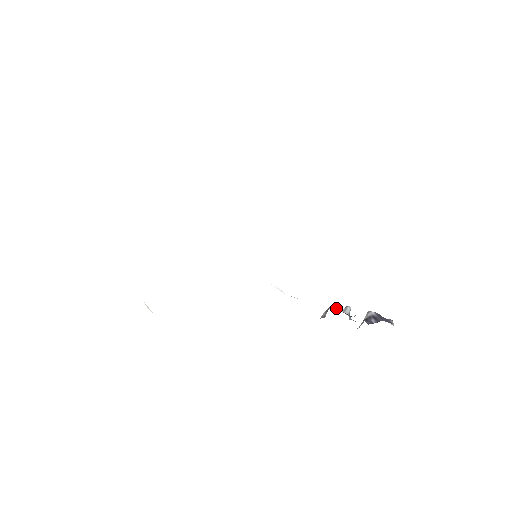
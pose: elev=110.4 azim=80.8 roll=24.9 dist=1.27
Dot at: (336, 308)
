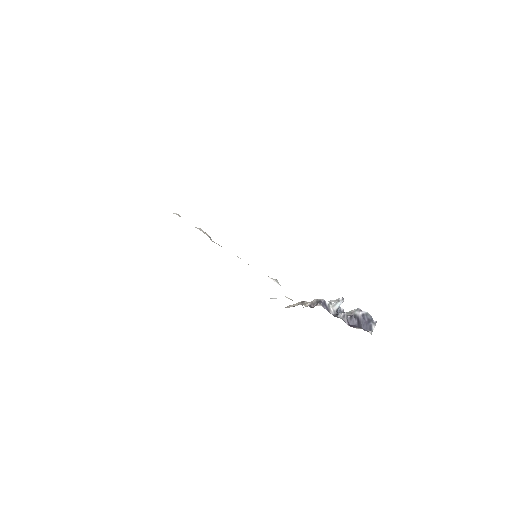
Dot at: (326, 303)
